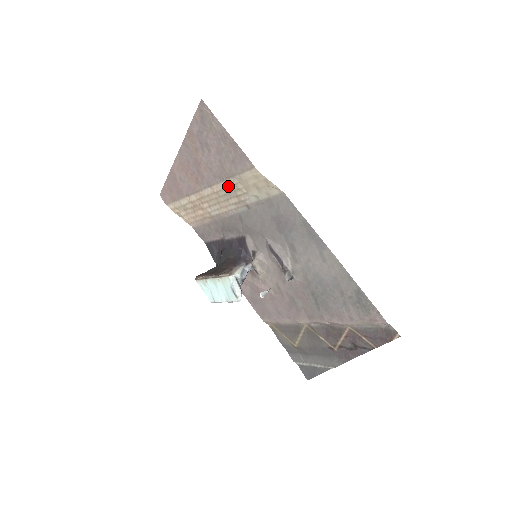
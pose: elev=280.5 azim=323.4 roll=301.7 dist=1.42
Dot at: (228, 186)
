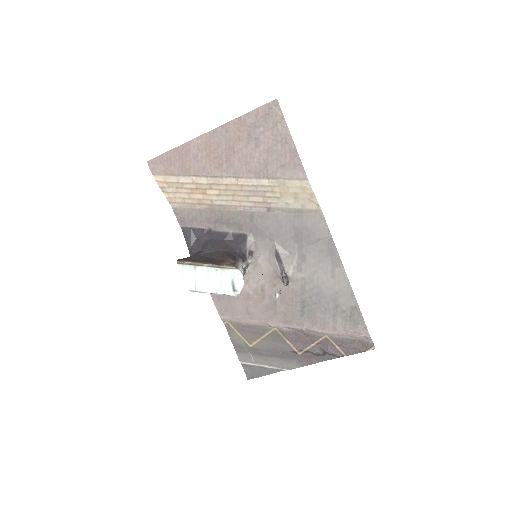
Dot at: (262, 185)
